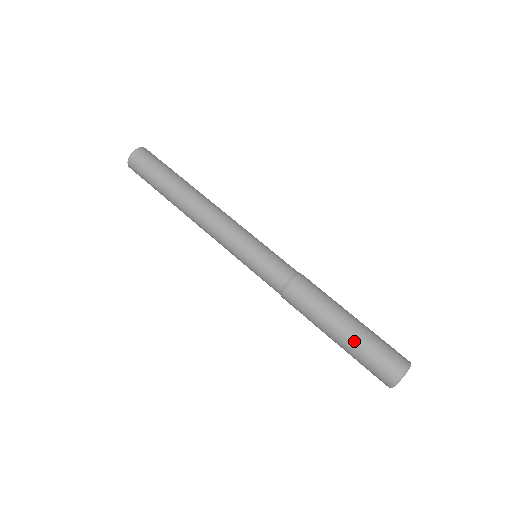
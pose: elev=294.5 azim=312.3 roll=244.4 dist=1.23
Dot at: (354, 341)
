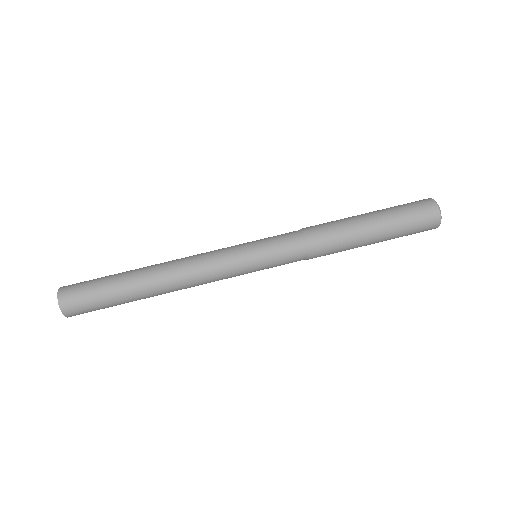
Dot at: occluded
